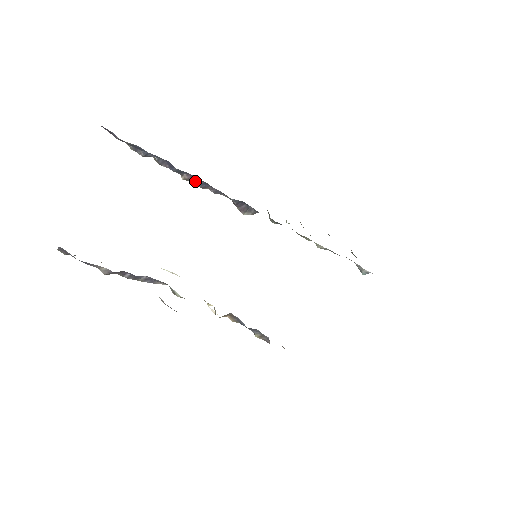
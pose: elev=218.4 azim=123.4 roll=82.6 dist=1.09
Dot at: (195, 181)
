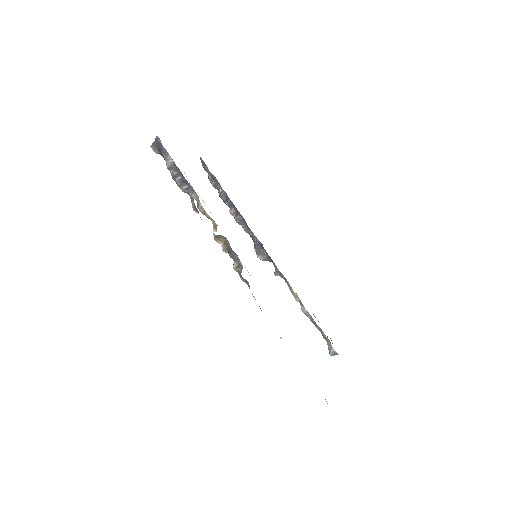
Dot at: (237, 216)
